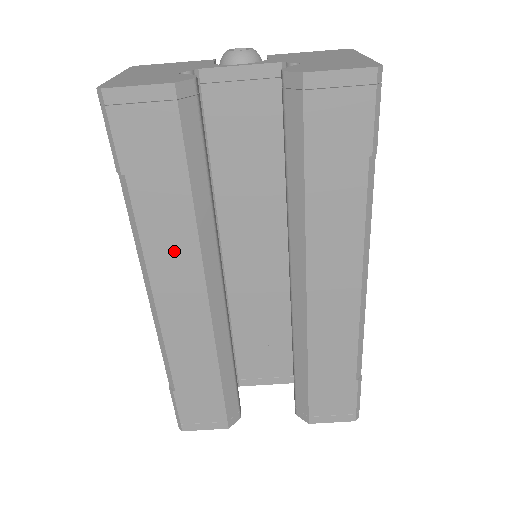
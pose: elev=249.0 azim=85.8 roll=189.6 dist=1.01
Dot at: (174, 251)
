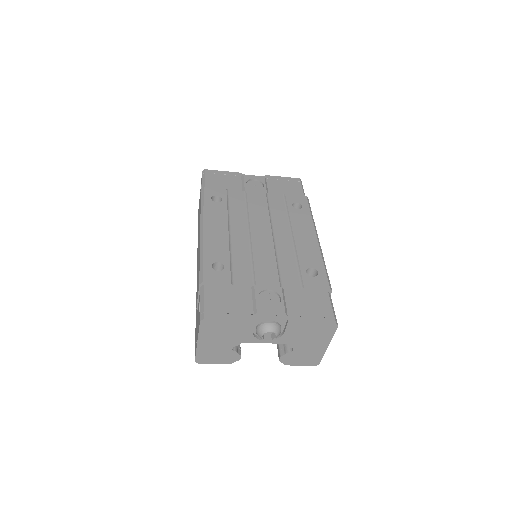
Dot at: occluded
